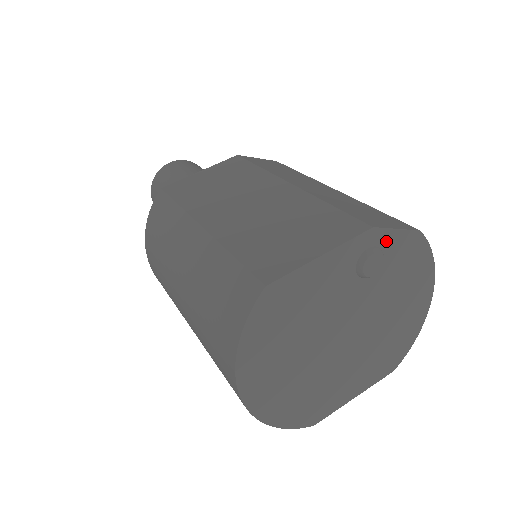
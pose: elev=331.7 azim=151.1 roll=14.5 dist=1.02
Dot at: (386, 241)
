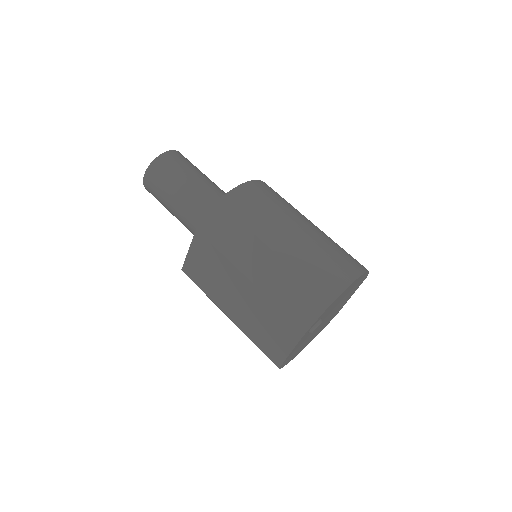
Dot at: (316, 322)
